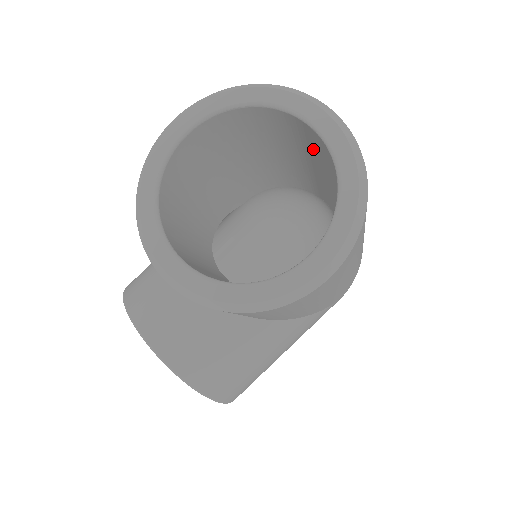
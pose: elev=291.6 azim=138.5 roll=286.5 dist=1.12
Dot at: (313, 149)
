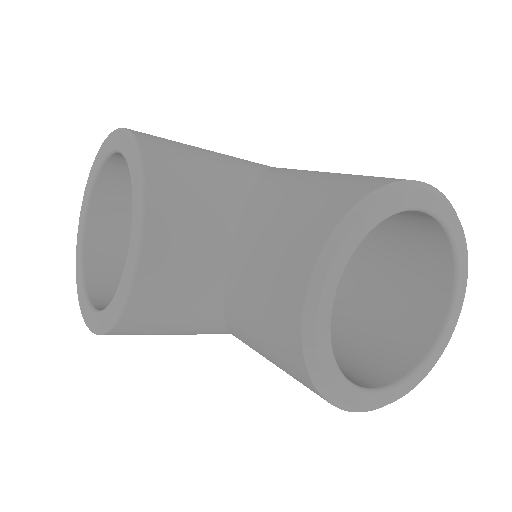
Dot at: (408, 288)
